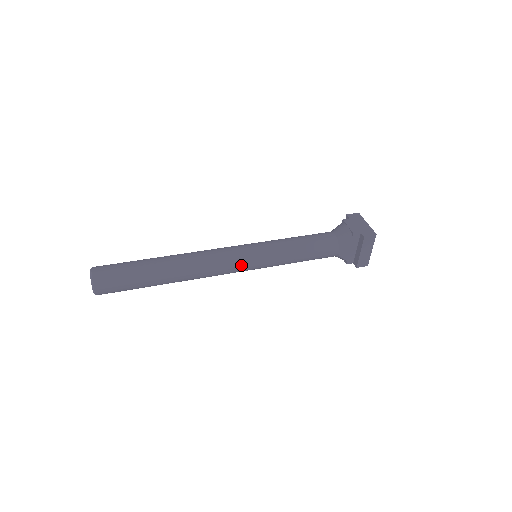
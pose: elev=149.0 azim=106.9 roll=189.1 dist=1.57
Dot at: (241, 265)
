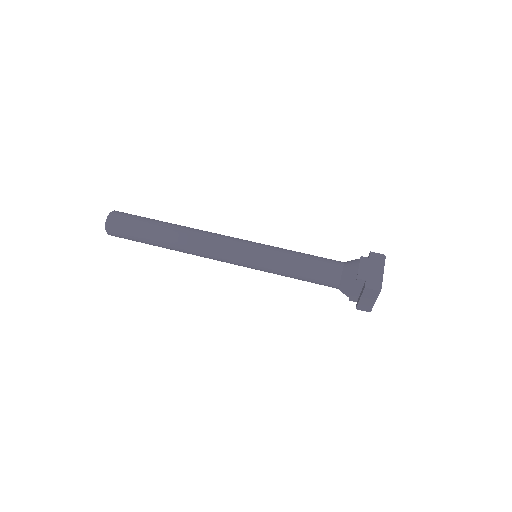
Dot at: (234, 260)
